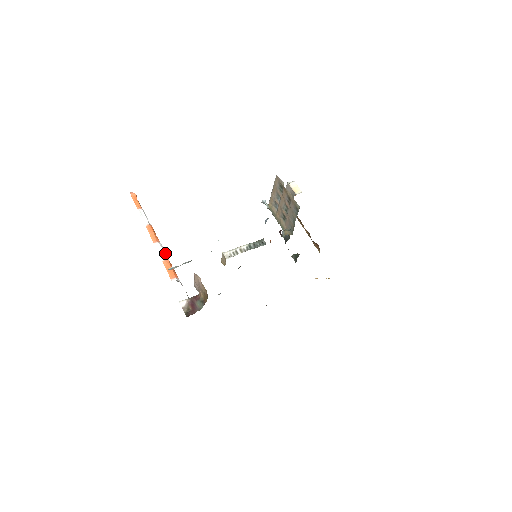
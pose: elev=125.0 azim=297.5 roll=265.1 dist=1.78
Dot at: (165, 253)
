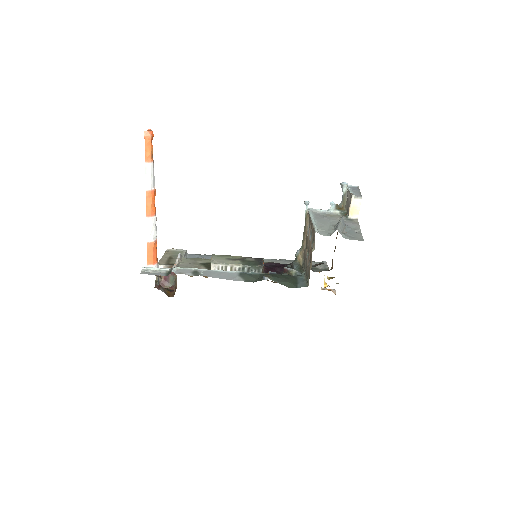
Dot at: (155, 231)
